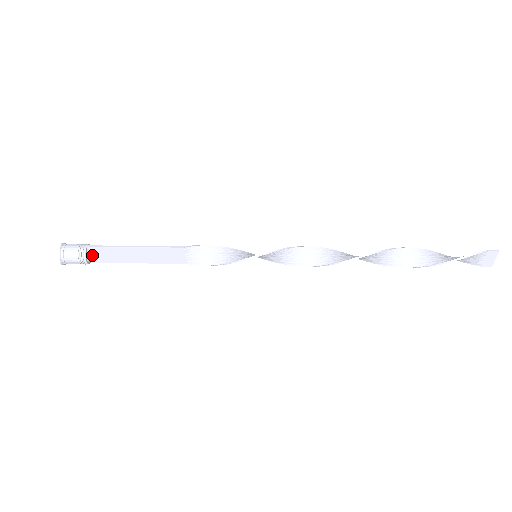
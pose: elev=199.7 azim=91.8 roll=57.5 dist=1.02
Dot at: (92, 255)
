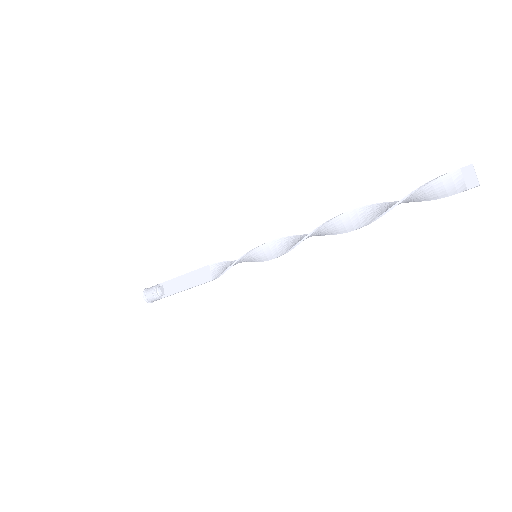
Dot at: (160, 288)
